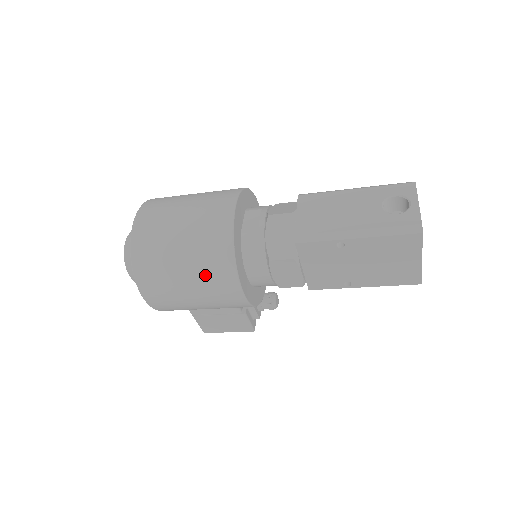
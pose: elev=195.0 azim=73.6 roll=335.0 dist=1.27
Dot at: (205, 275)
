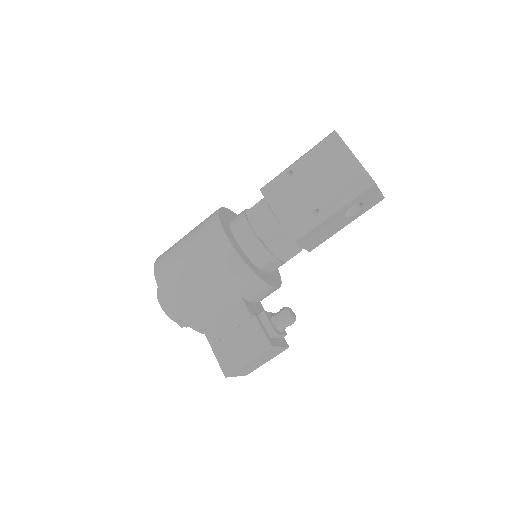
Dot at: (198, 234)
